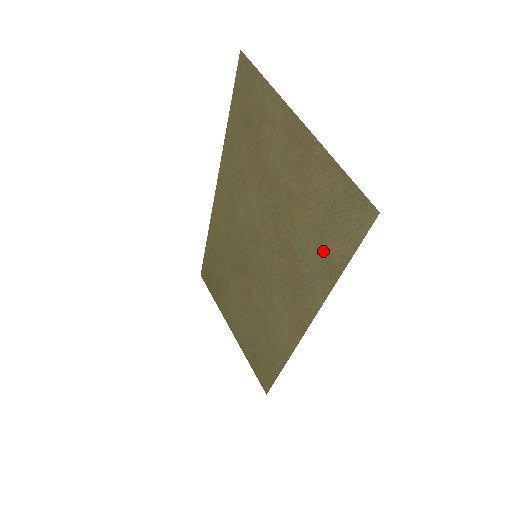
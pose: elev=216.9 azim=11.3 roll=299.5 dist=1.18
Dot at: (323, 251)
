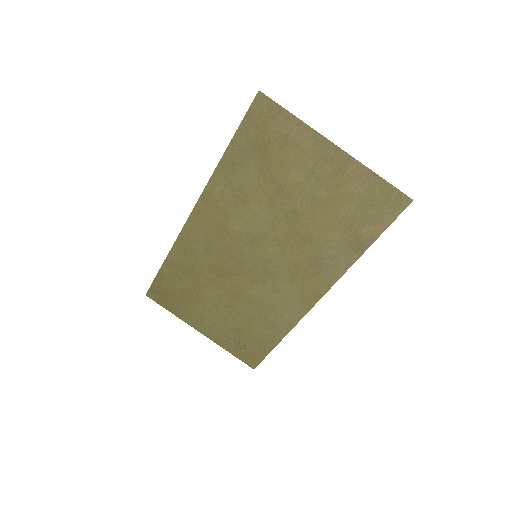
Dot at: (351, 235)
